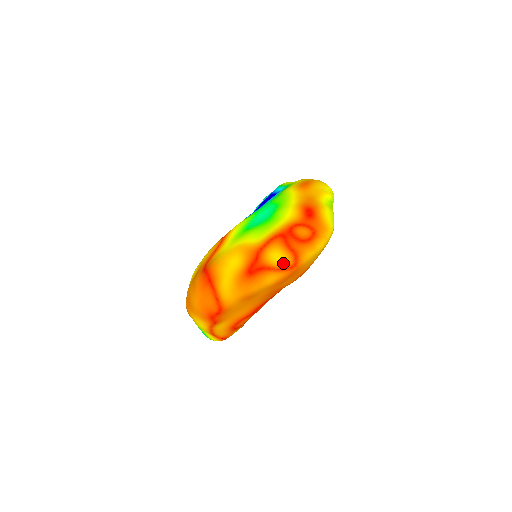
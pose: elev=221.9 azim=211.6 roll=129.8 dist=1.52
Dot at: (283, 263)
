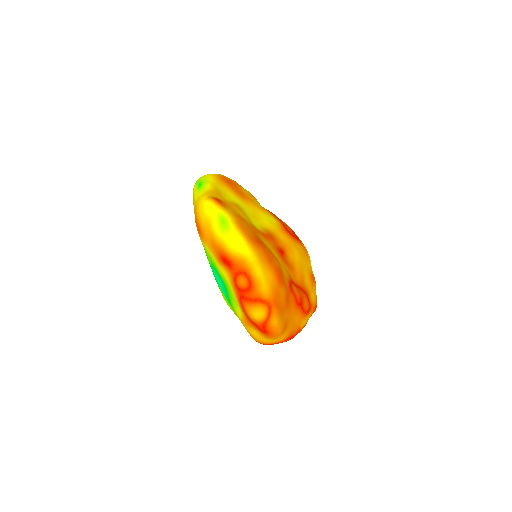
Dot at: (264, 314)
